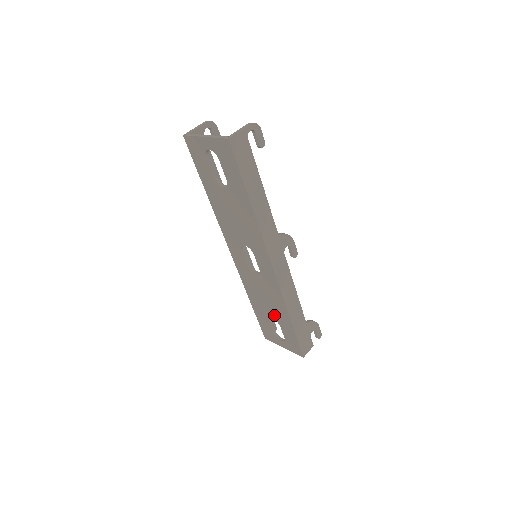
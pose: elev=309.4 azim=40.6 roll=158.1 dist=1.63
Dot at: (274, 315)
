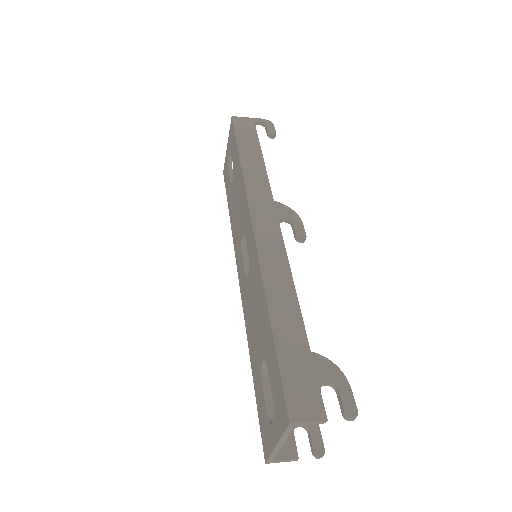
Dot at: (262, 345)
